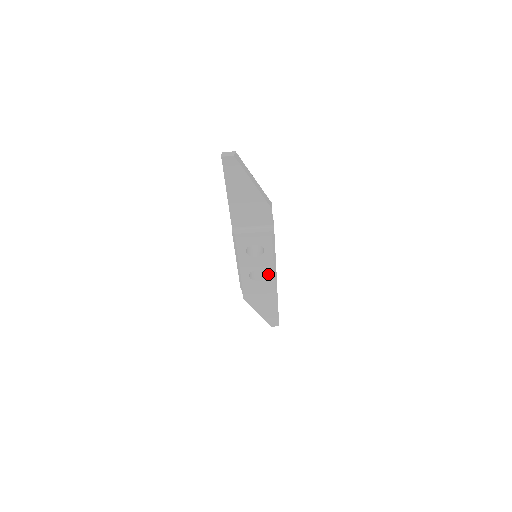
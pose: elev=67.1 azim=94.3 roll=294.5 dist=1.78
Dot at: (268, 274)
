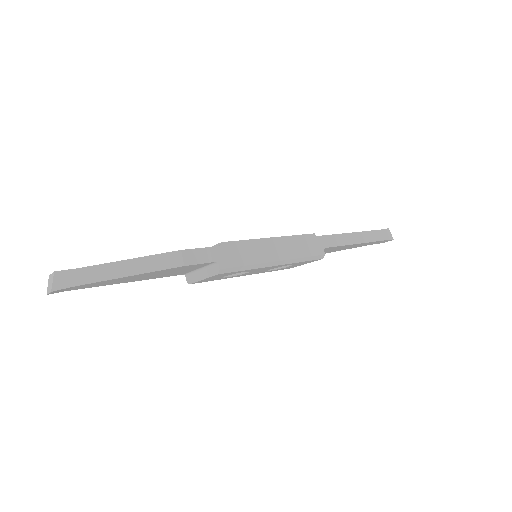
Dot at: (290, 264)
